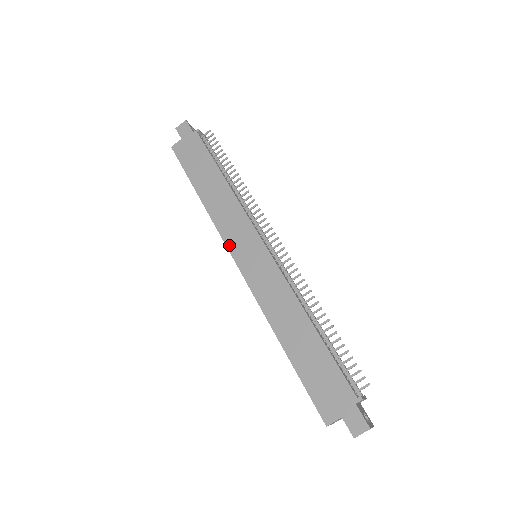
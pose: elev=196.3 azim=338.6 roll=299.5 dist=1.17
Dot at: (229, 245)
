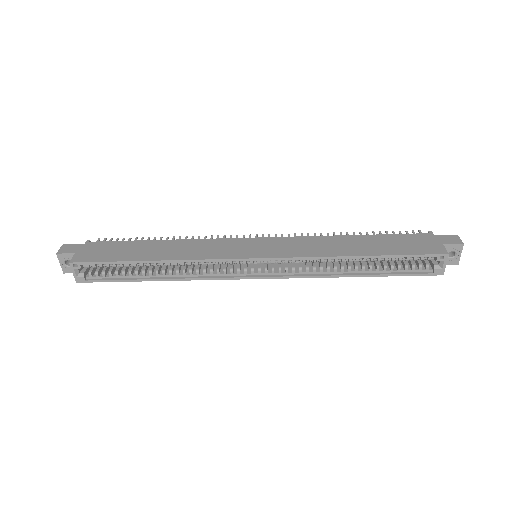
Dot at: (231, 257)
